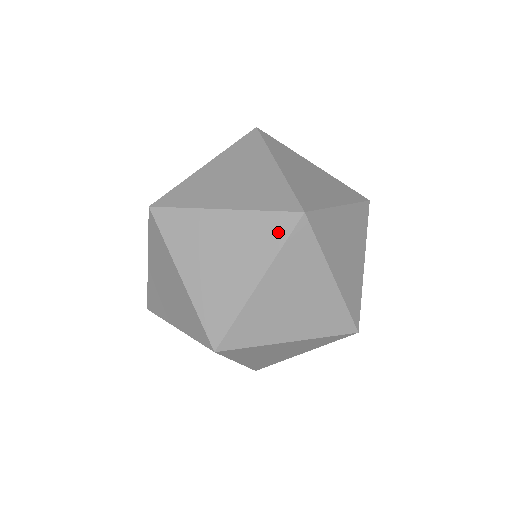
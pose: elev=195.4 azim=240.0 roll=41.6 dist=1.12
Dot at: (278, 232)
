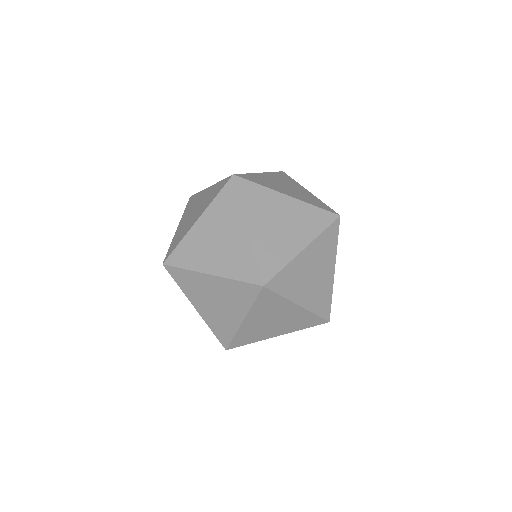
Dot at: (322, 221)
